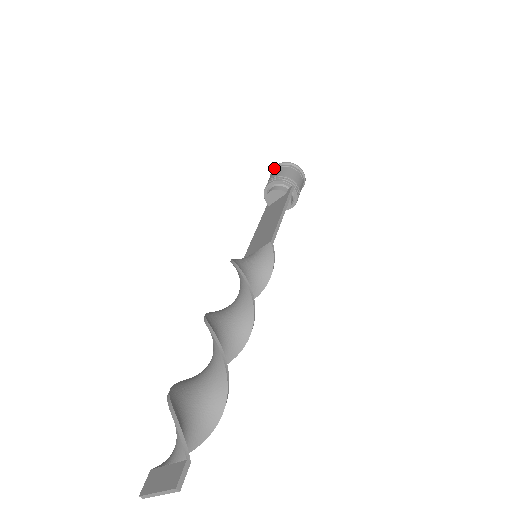
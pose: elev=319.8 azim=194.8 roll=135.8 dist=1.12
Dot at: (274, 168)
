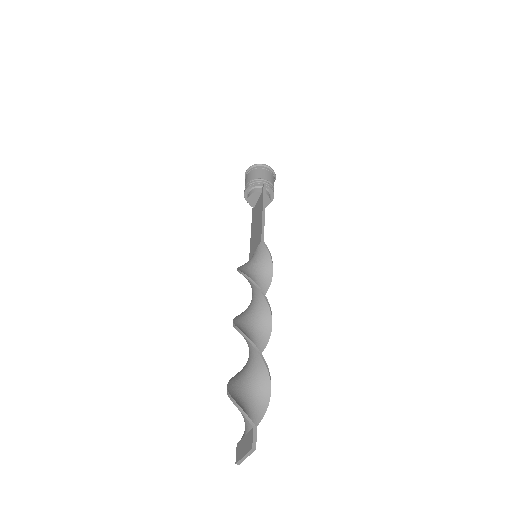
Dot at: (245, 174)
